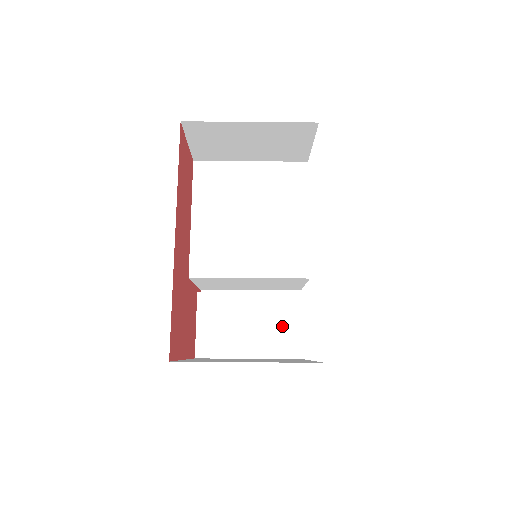
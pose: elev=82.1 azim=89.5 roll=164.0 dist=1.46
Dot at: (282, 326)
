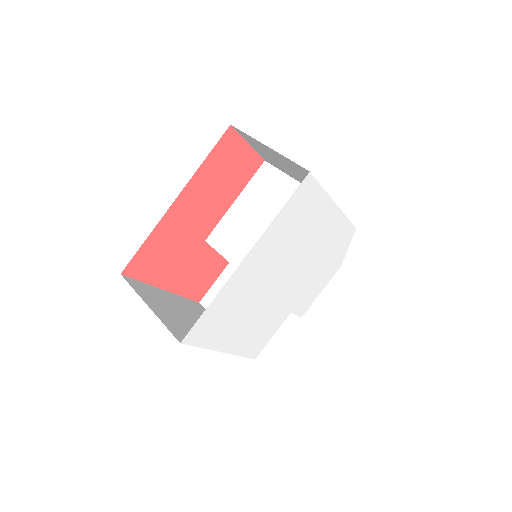
Dot at: occluded
